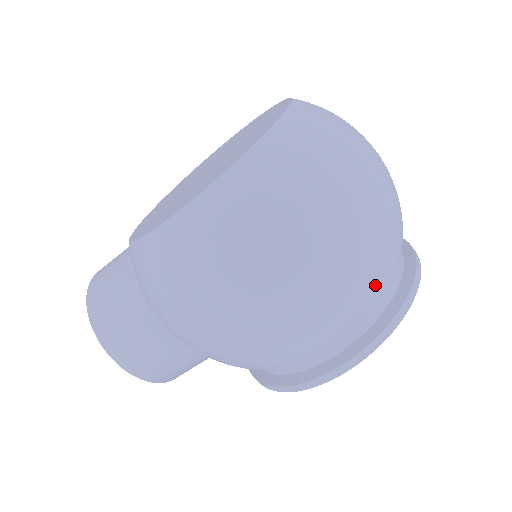
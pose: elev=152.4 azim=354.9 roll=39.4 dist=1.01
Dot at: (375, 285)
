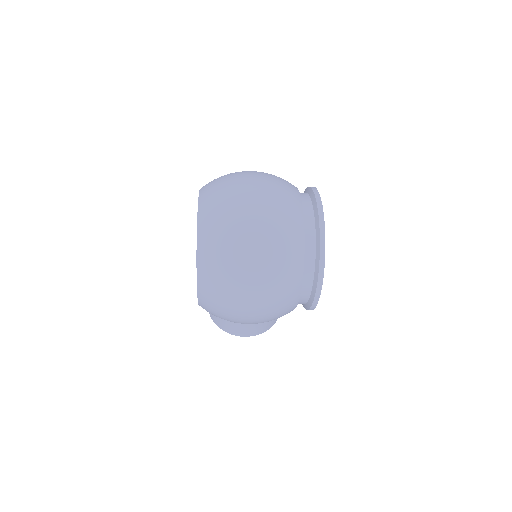
Dot at: (294, 262)
